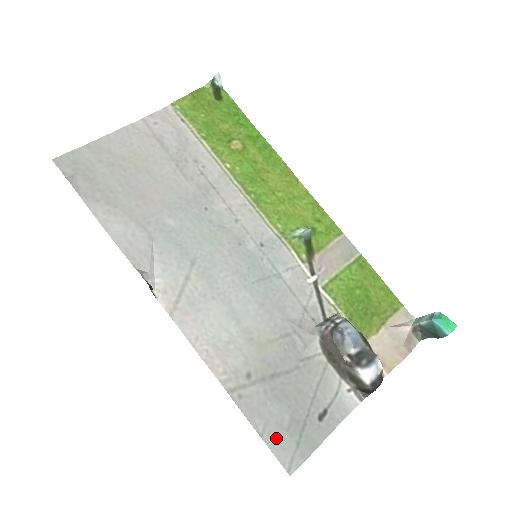
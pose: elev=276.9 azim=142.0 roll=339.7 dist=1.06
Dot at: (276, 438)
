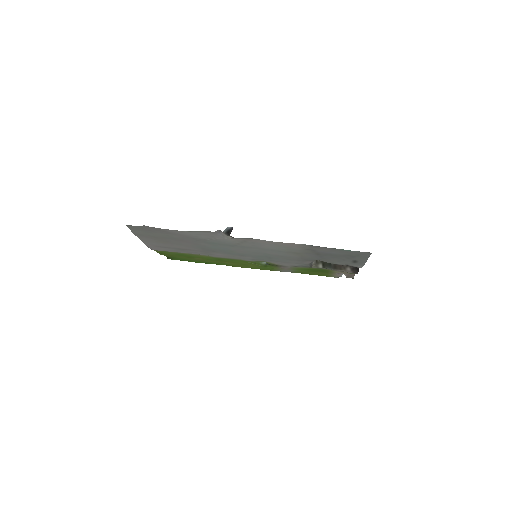
Dot at: (349, 252)
